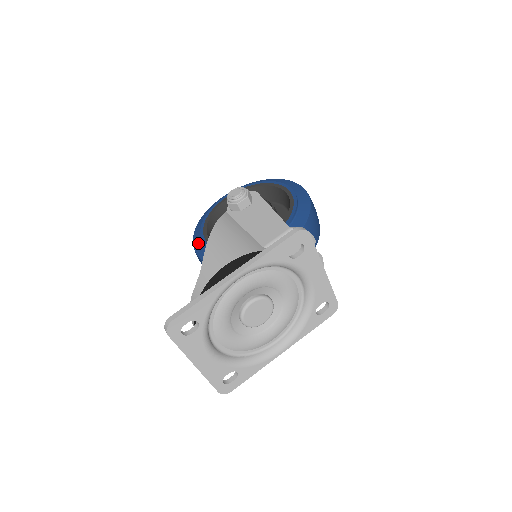
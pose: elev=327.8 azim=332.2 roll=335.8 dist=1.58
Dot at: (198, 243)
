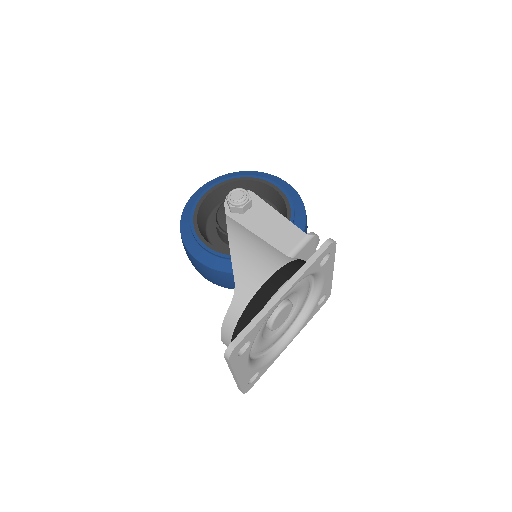
Dot at: (193, 246)
